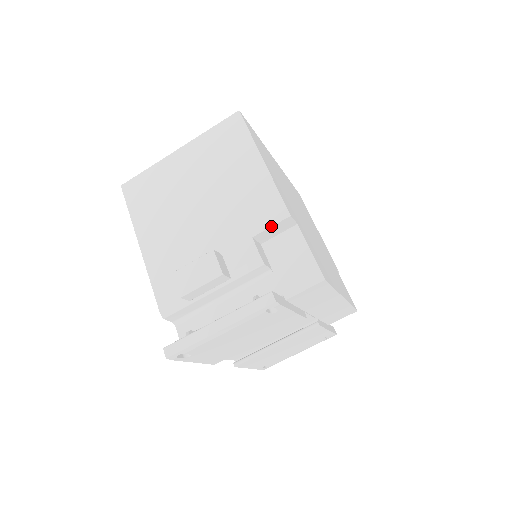
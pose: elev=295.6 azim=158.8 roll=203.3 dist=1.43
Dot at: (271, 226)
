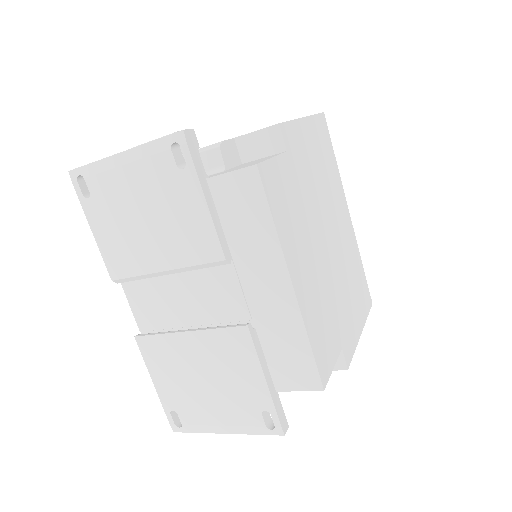
Dot at: occluded
